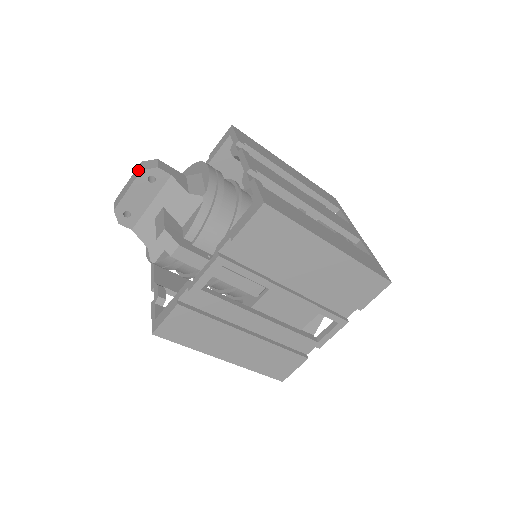
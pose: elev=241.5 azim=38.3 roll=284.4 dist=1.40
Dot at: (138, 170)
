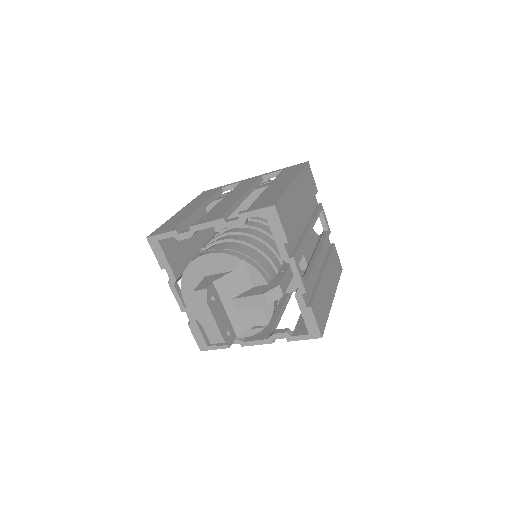
Dot at: (202, 308)
